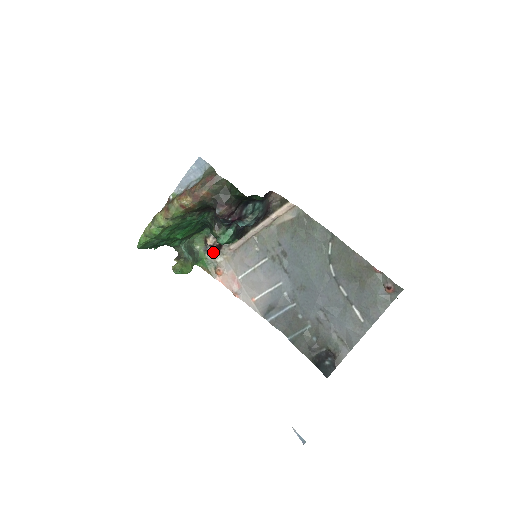
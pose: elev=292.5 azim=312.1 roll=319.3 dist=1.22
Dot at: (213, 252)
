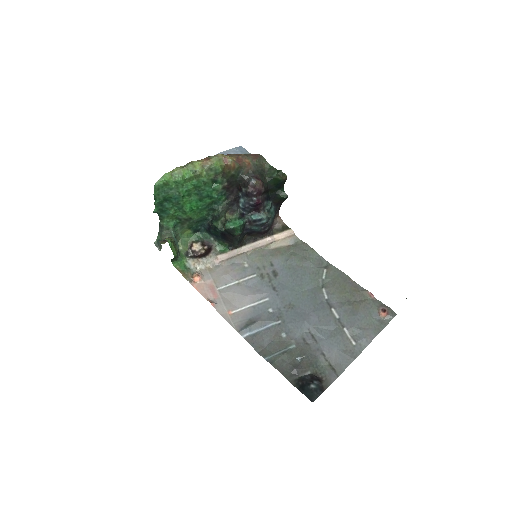
Dot at: (196, 258)
